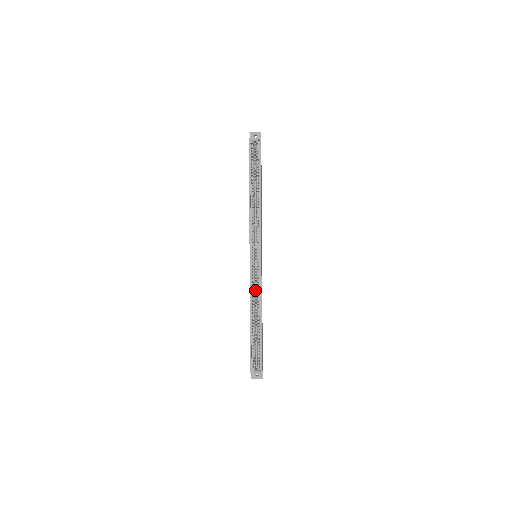
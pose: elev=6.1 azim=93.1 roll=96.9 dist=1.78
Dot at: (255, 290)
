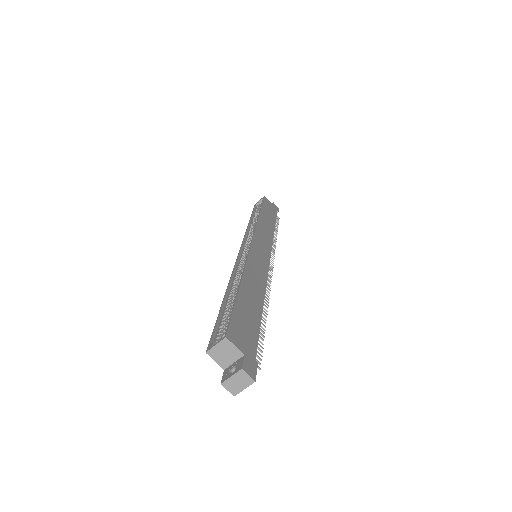
Dot at: occluded
